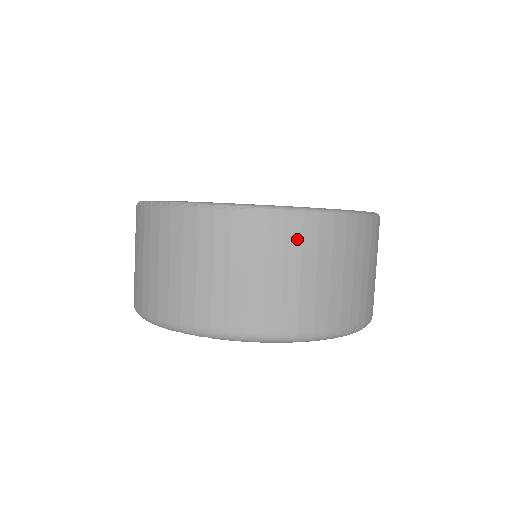
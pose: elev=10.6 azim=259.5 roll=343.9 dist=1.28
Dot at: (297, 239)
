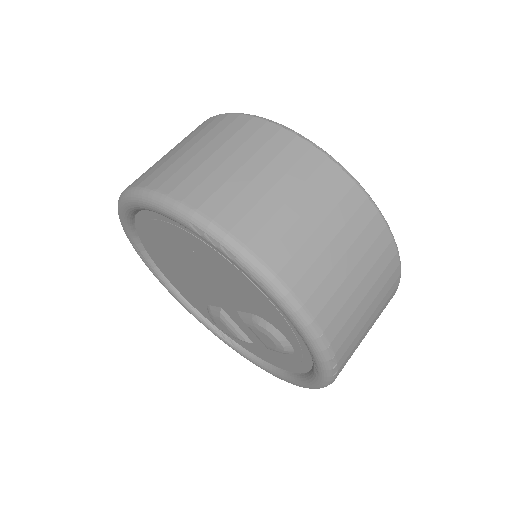
Dot at: (370, 239)
